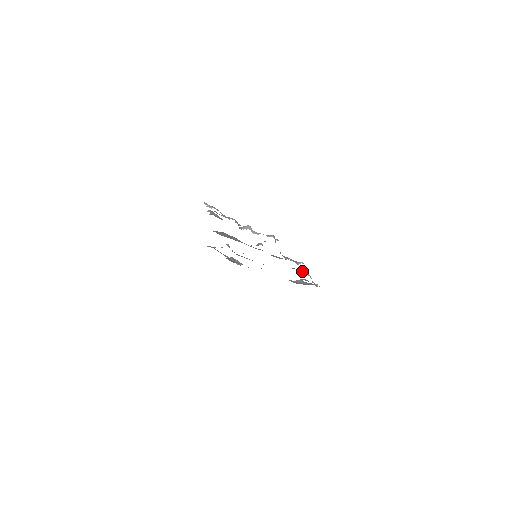
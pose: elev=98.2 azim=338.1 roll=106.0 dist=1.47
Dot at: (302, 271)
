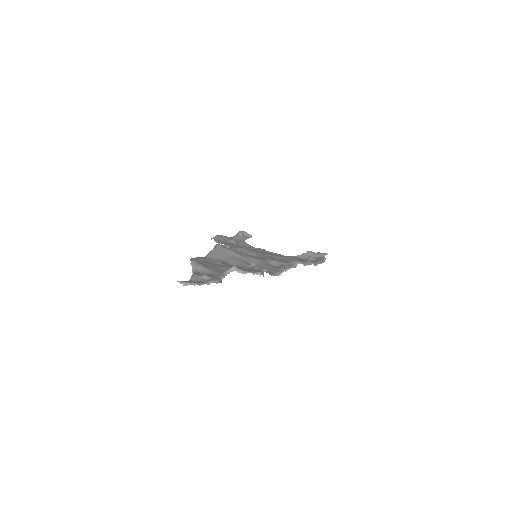
Dot at: (304, 260)
